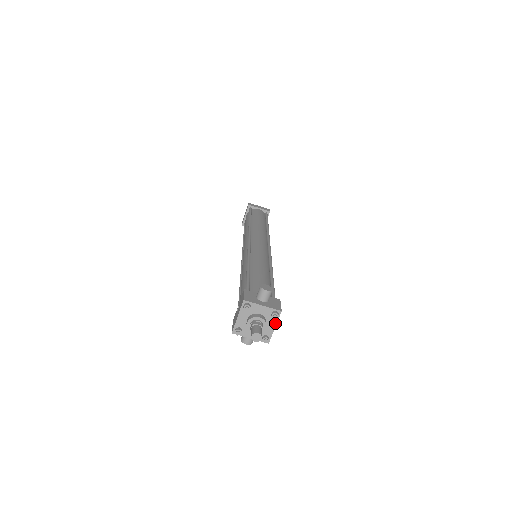
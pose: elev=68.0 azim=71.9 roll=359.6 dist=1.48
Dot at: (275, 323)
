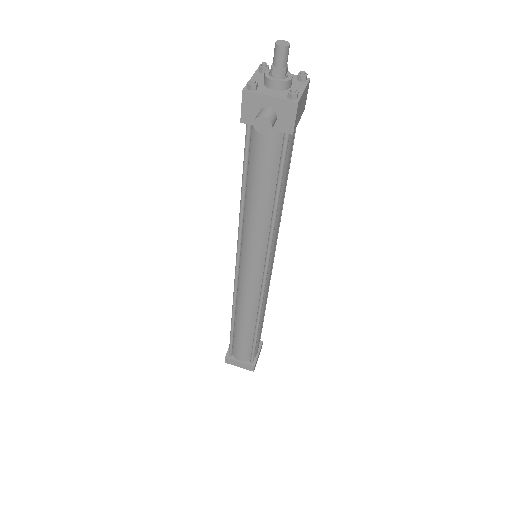
Dot at: (303, 87)
